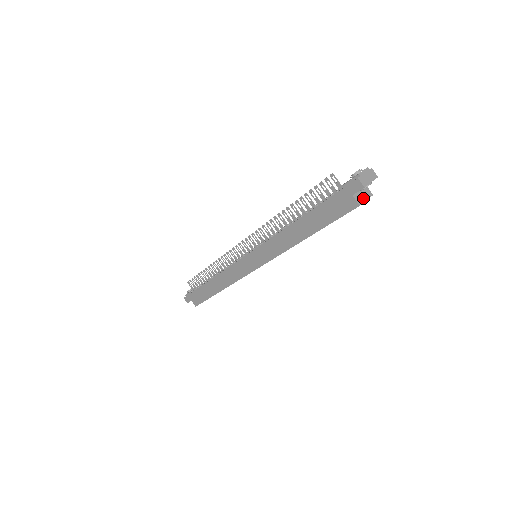
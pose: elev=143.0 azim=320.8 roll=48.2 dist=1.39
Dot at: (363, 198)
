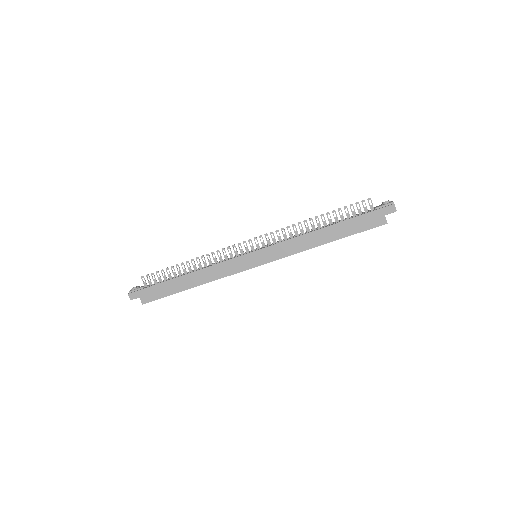
Dot at: occluded
